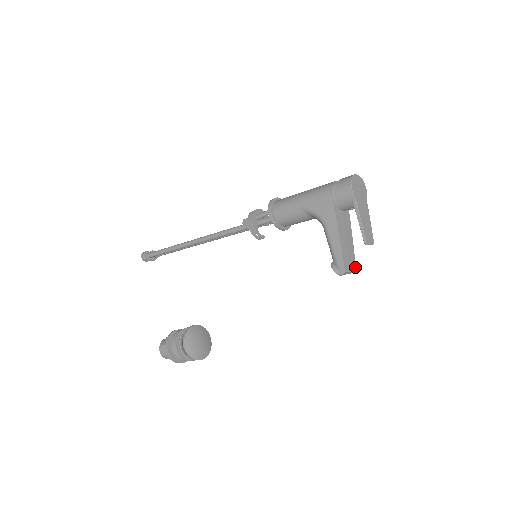
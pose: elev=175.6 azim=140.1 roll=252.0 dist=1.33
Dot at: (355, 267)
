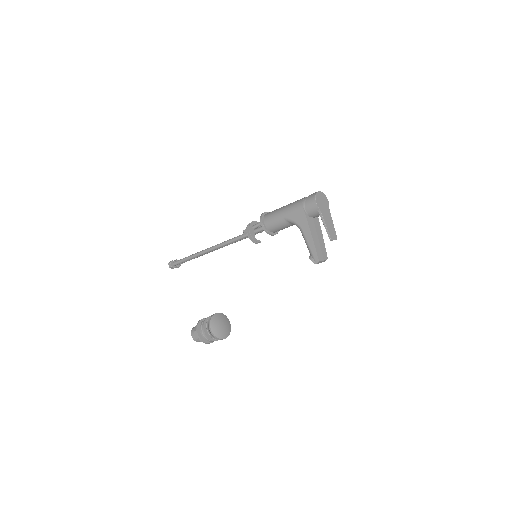
Dot at: (327, 257)
